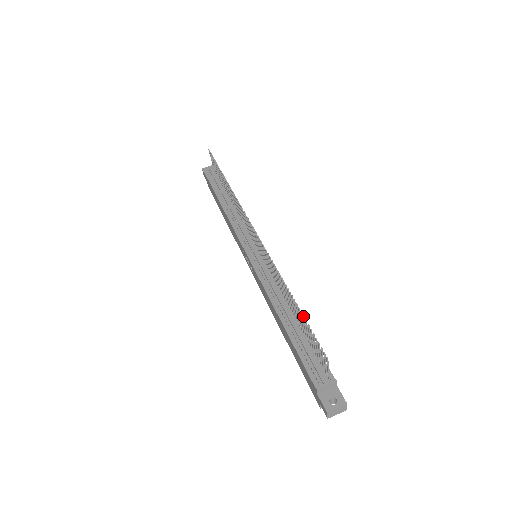
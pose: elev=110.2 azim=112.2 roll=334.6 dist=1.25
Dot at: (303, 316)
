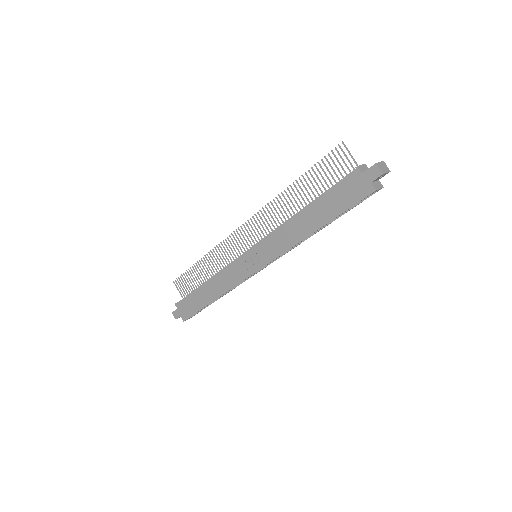
Dot at: (311, 167)
